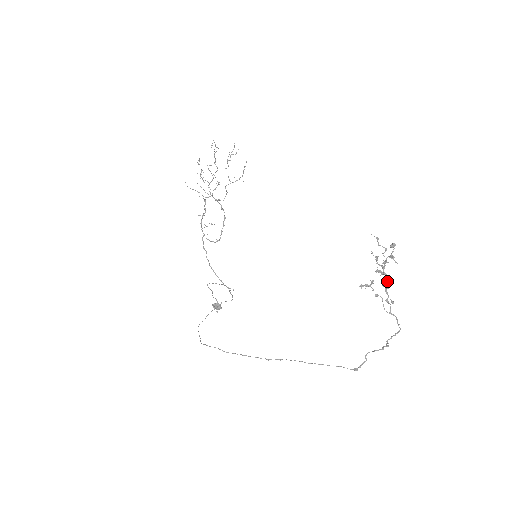
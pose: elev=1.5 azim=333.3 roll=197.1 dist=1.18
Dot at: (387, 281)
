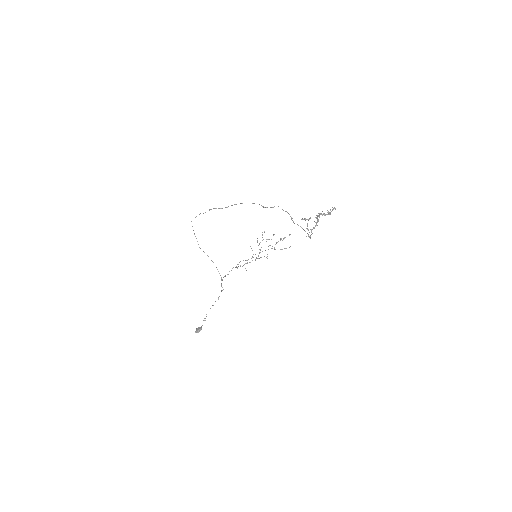
Dot at: (318, 221)
